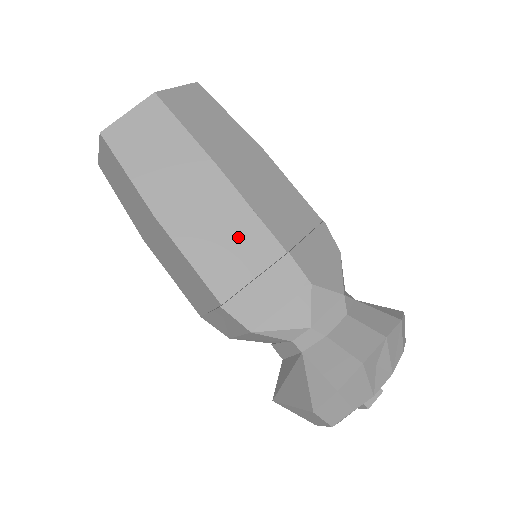
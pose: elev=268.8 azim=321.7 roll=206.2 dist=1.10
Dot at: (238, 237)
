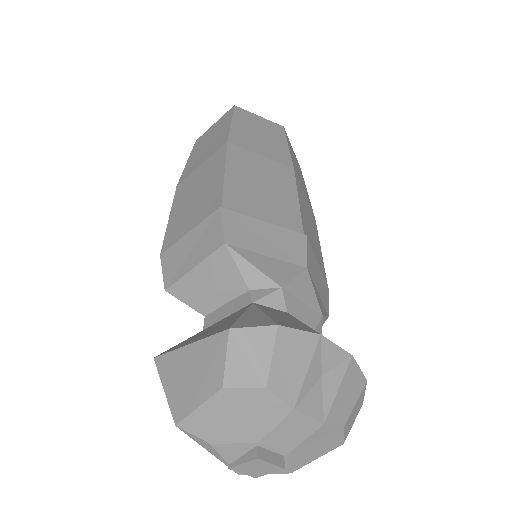
Dot at: (274, 198)
